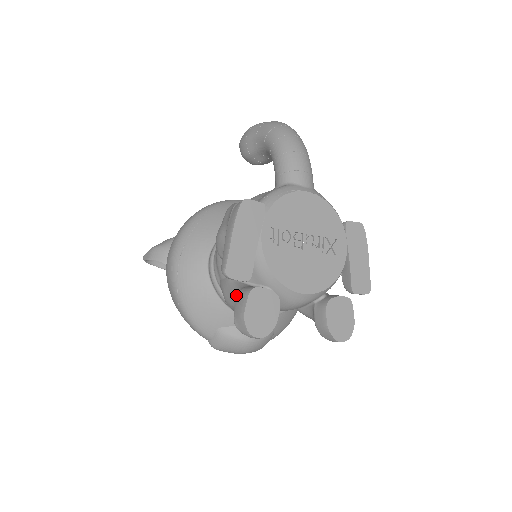
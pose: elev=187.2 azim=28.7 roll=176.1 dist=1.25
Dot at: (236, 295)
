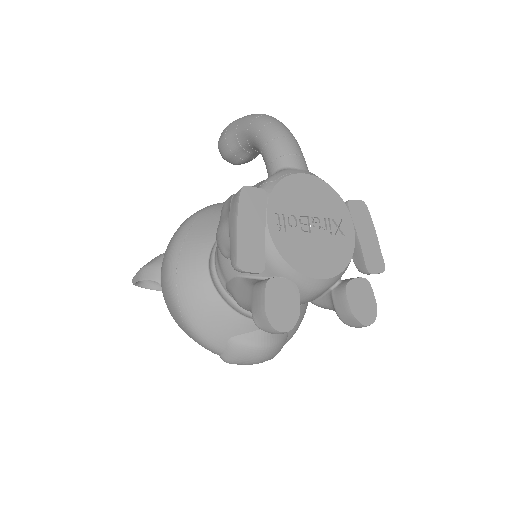
Dot at: (250, 292)
